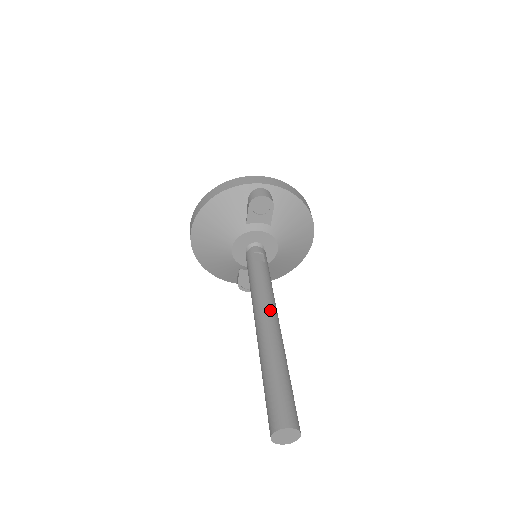
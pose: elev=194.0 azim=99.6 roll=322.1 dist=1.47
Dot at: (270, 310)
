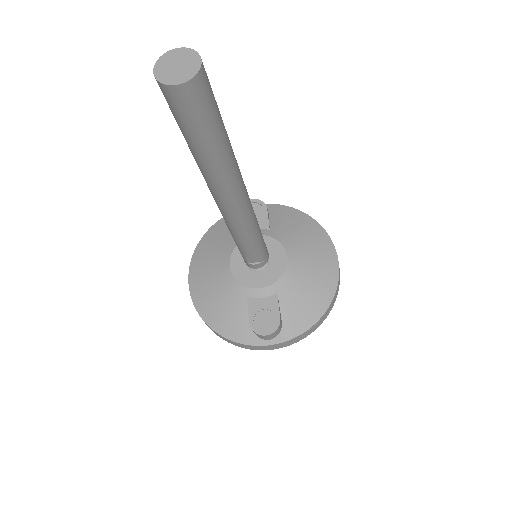
Dot at: occluded
